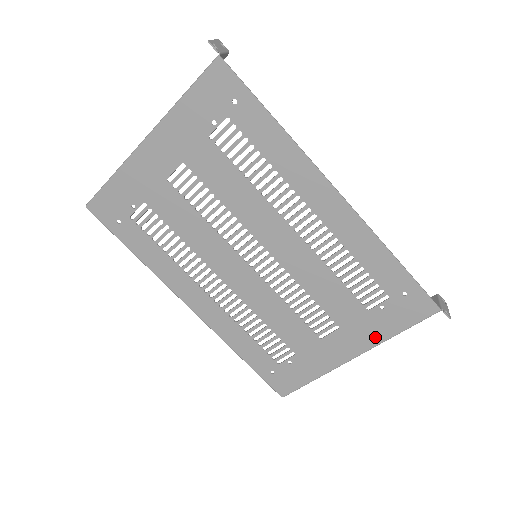
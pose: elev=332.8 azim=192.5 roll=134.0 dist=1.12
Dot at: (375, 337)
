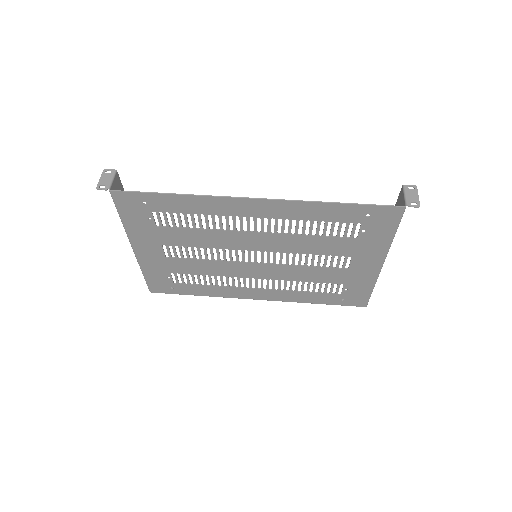
Dot at: (381, 247)
